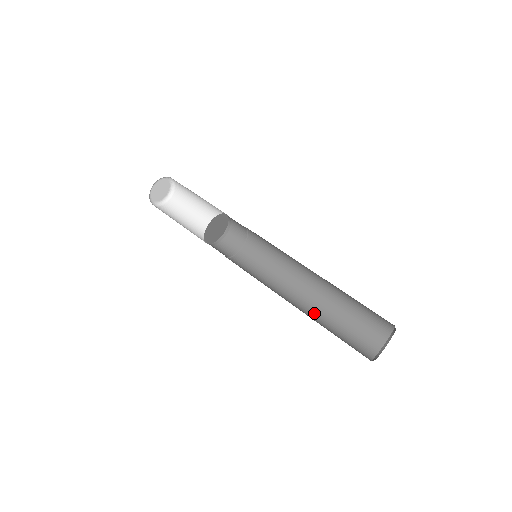
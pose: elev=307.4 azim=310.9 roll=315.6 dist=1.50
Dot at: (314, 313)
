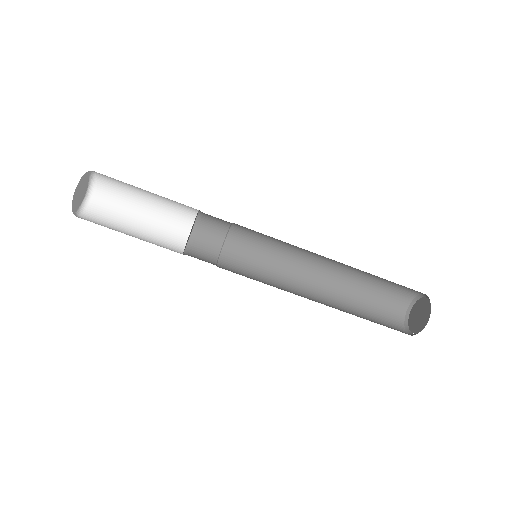
Dot at: (347, 269)
